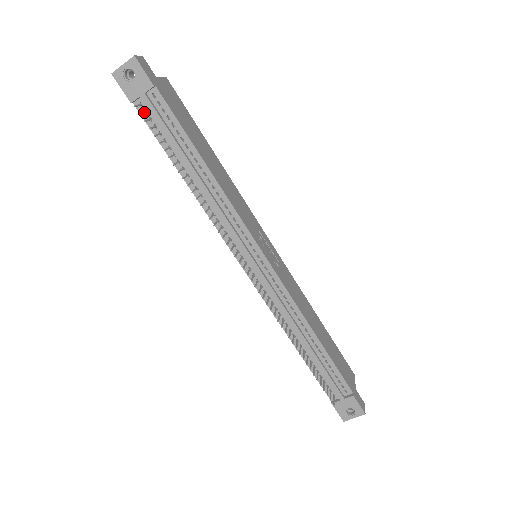
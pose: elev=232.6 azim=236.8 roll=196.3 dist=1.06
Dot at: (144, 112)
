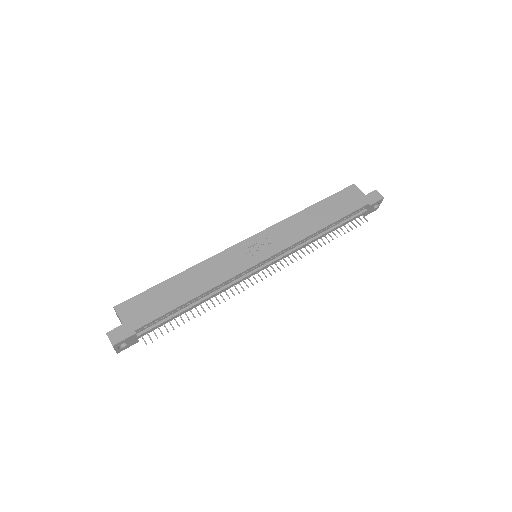
Dot at: (149, 336)
